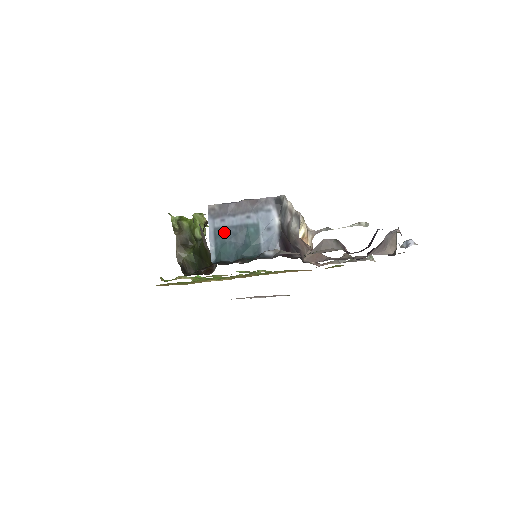
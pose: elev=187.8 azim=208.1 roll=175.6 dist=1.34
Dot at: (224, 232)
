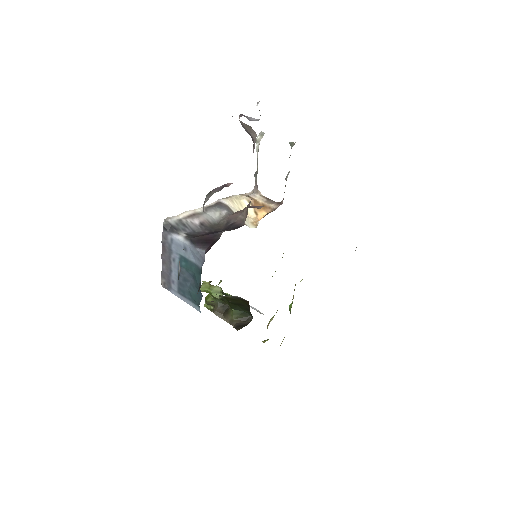
Dot at: (181, 287)
